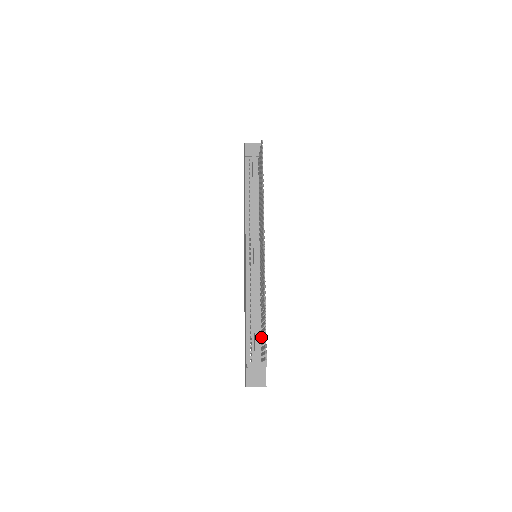
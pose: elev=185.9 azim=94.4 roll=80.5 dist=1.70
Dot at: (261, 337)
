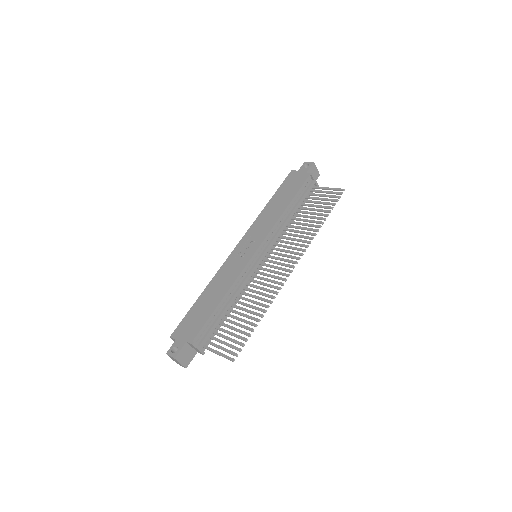
Dot at: (220, 328)
